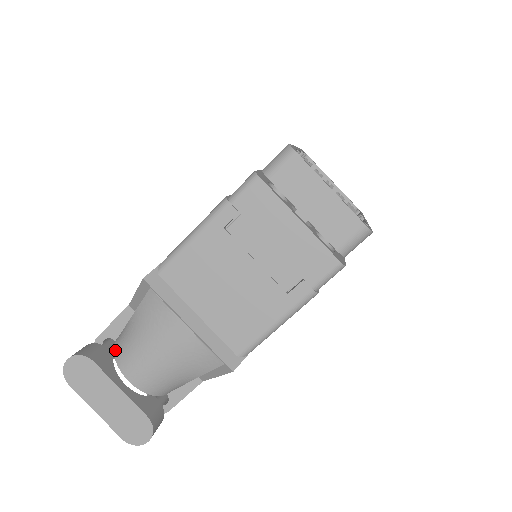
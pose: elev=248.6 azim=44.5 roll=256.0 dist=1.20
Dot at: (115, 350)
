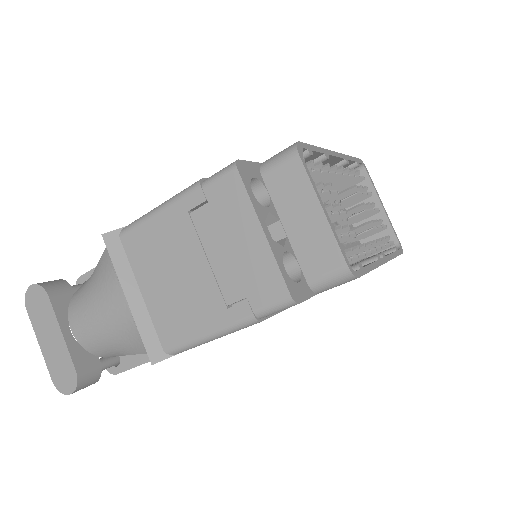
Dot at: (74, 294)
